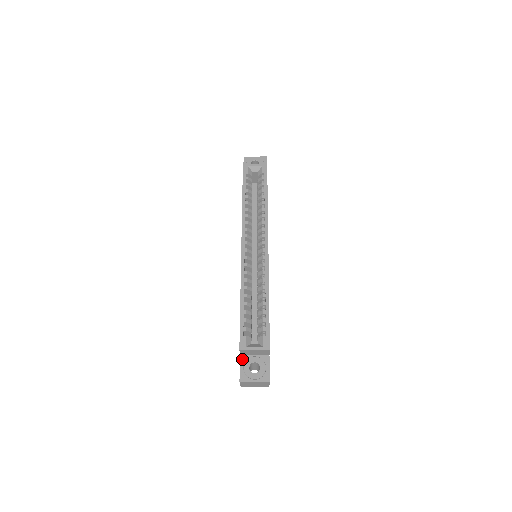
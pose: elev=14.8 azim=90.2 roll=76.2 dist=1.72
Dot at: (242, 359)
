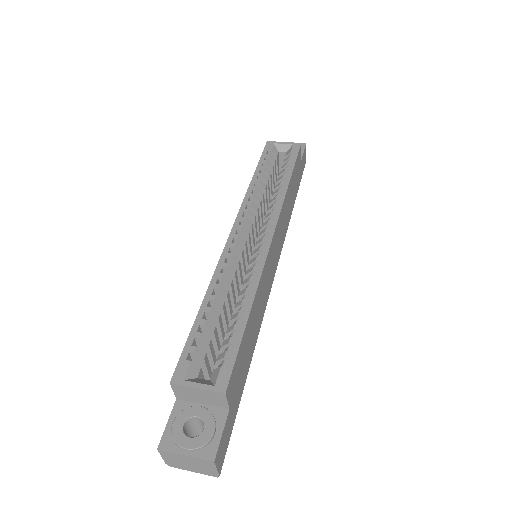
Dot at: (177, 407)
